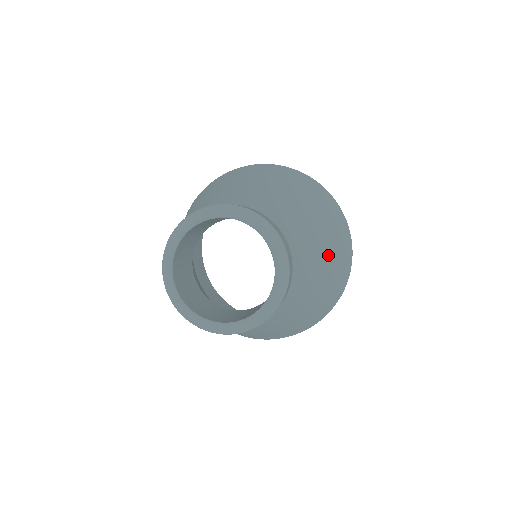
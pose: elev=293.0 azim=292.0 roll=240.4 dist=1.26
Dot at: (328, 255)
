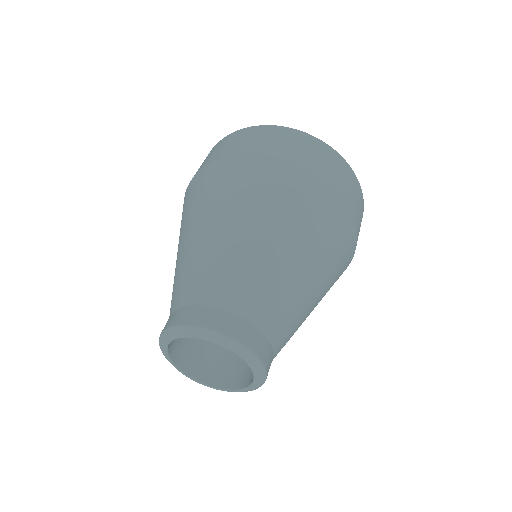
Dot at: (319, 281)
